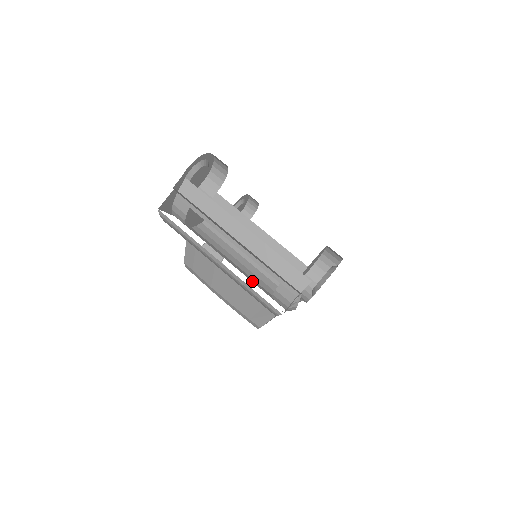
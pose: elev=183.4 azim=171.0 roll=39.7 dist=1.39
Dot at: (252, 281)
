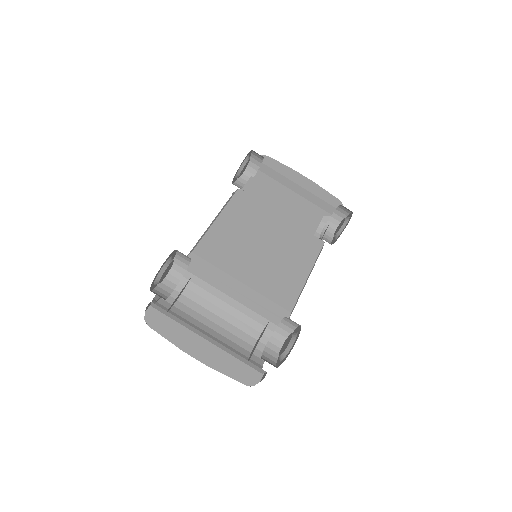
Dot at: (237, 335)
